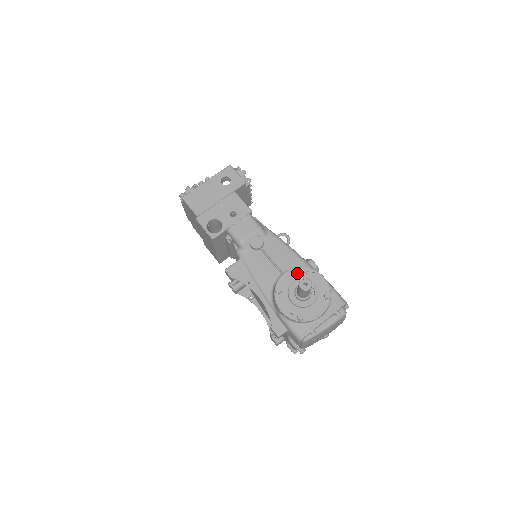
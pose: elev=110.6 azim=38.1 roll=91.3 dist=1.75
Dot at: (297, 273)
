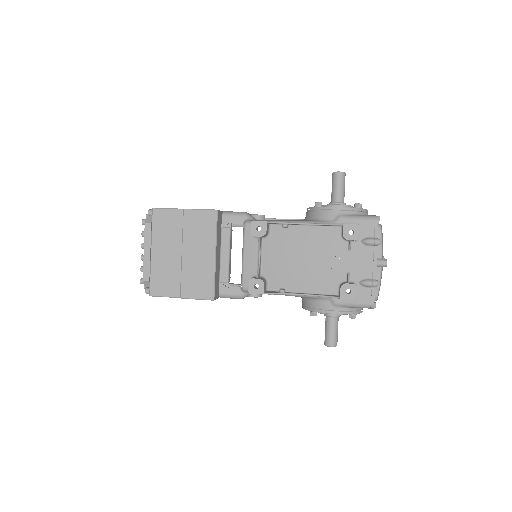
Dot at: occluded
